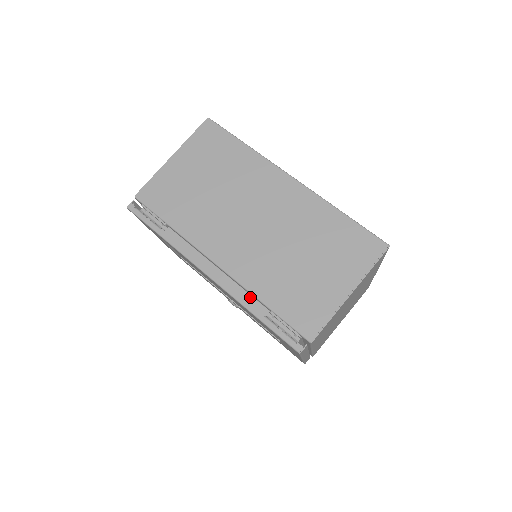
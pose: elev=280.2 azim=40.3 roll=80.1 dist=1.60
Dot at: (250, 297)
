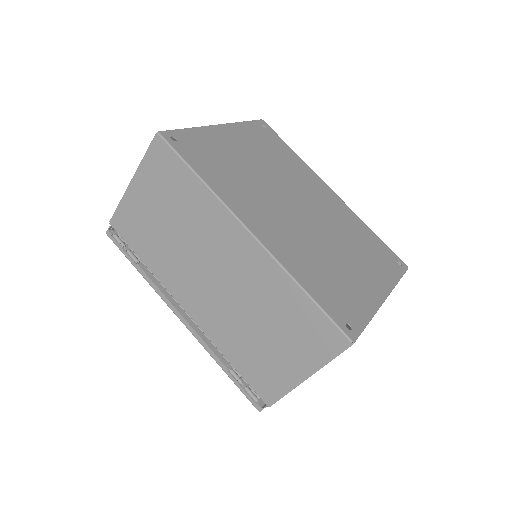
Dot at: occluded
